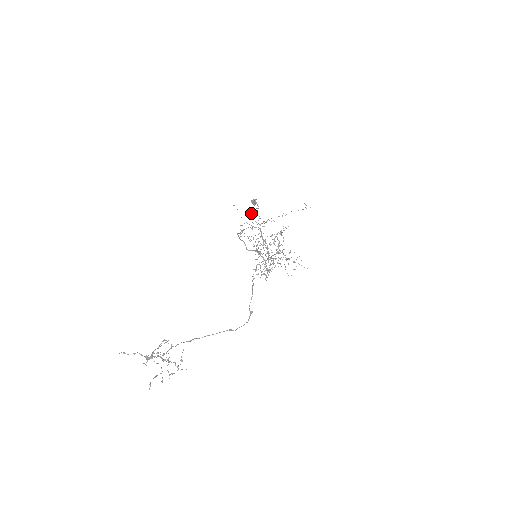
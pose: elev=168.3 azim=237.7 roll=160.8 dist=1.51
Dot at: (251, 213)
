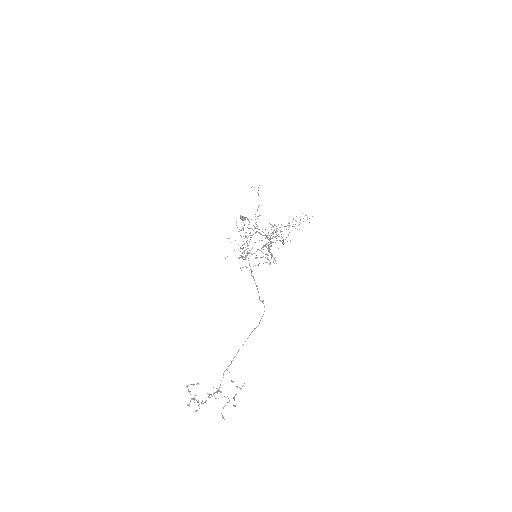
Dot at: occluded
